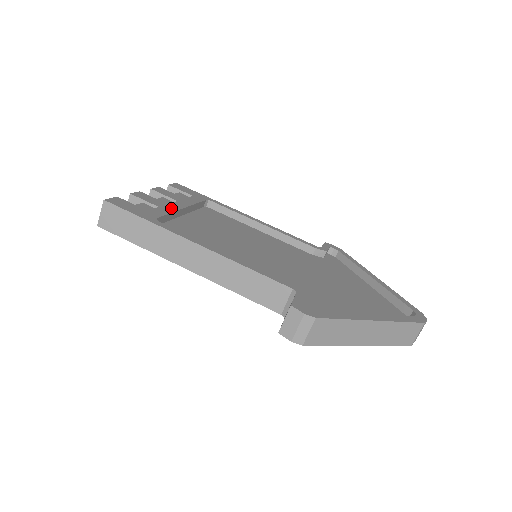
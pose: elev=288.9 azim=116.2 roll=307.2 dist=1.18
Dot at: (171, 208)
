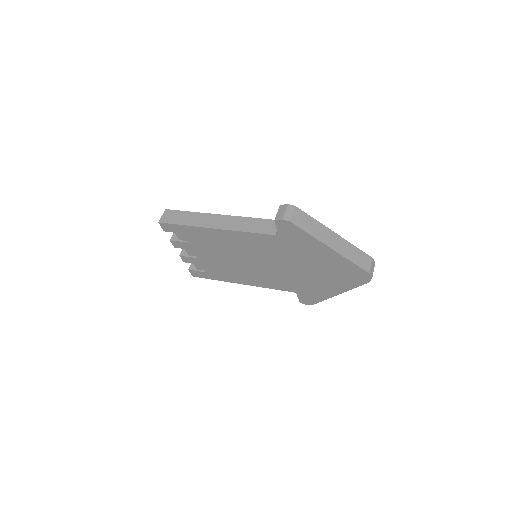
Dot at: occluded
